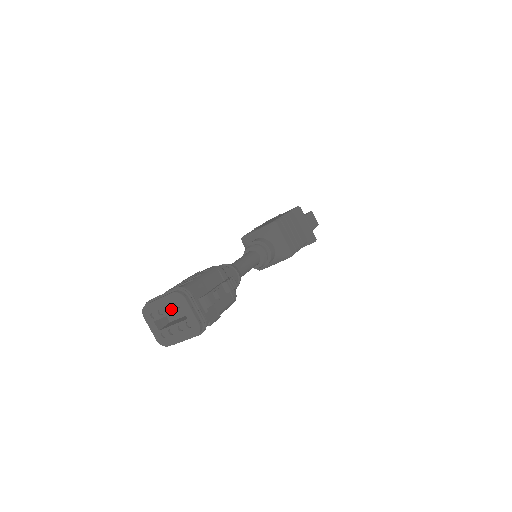
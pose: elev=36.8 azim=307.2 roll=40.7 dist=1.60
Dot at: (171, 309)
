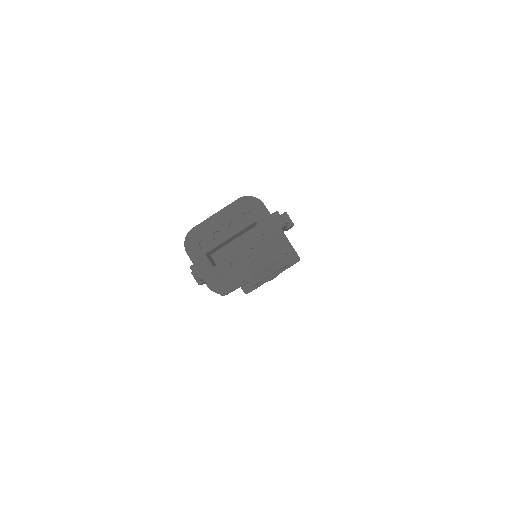
Dot at: (234, 228)
